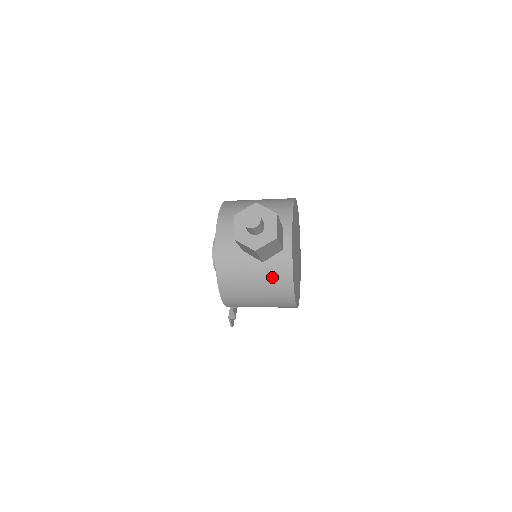
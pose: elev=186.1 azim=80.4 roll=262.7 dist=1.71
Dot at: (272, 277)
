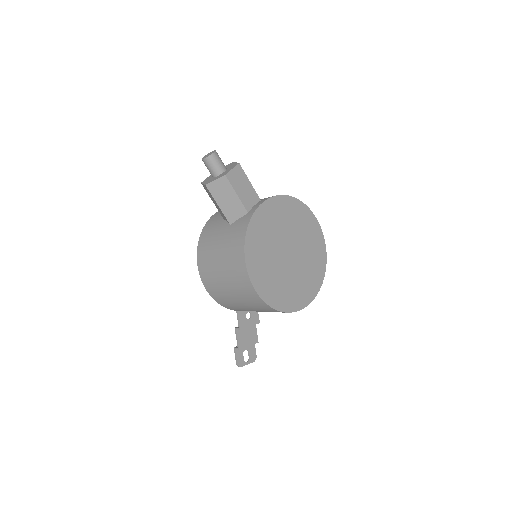
Dot at: (231, 238)
